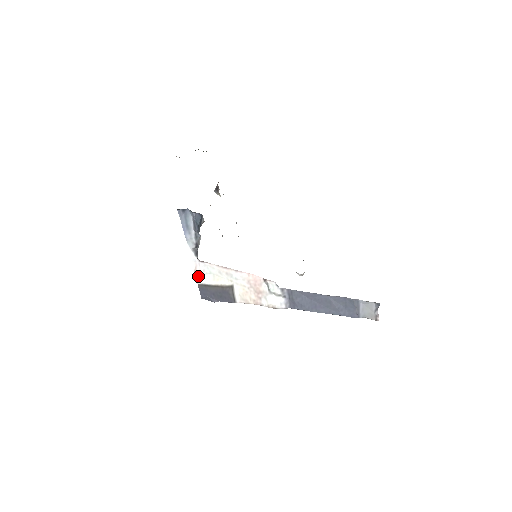
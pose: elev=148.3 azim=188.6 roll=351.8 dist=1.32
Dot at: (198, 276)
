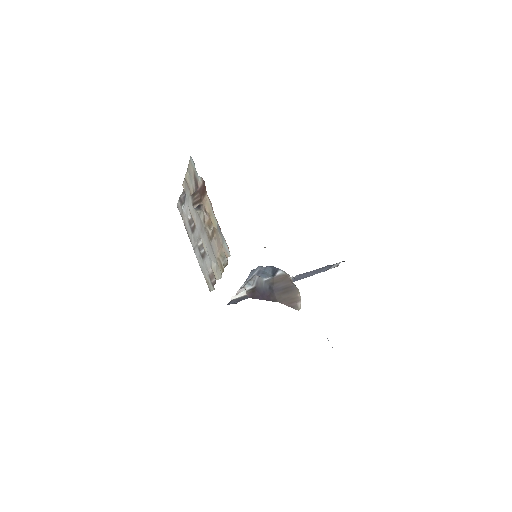
Dot at: (234, 296)
